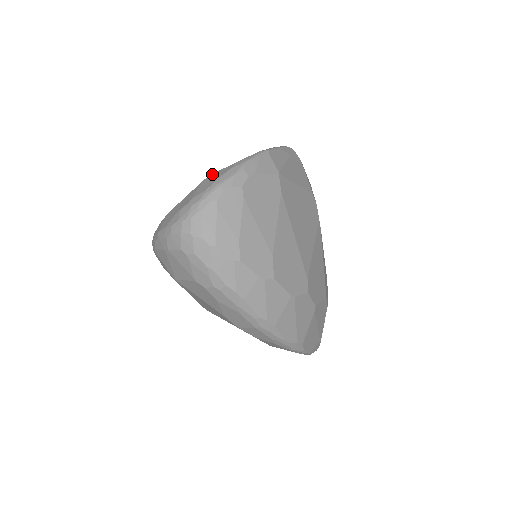
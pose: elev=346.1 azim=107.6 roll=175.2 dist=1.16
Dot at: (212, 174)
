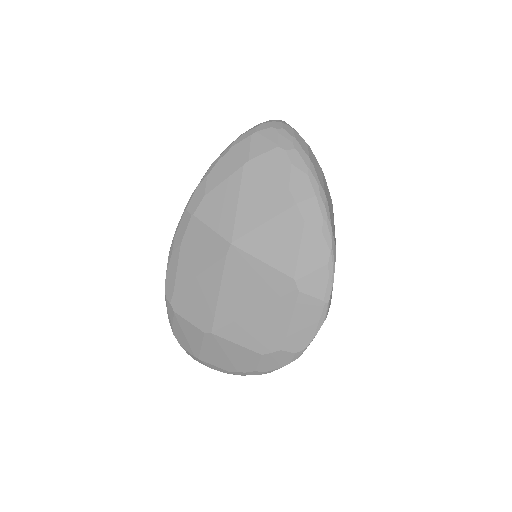
Dot at: occluded
